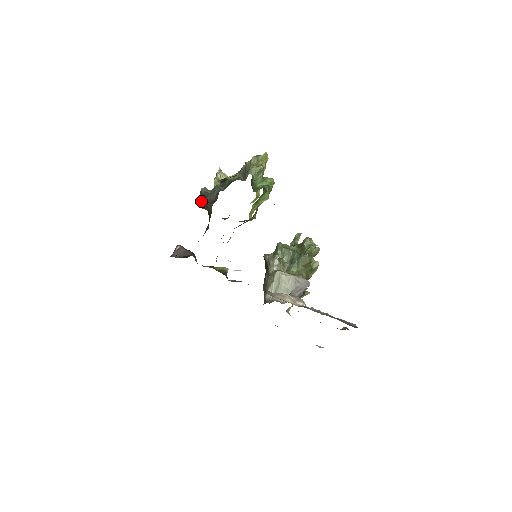
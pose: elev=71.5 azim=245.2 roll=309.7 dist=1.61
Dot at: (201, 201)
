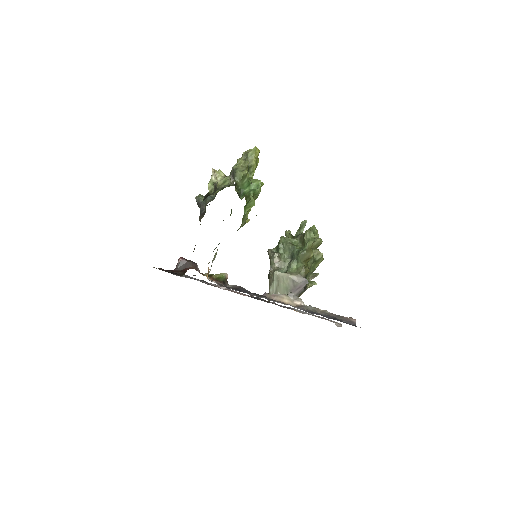
Dot at: occluded
